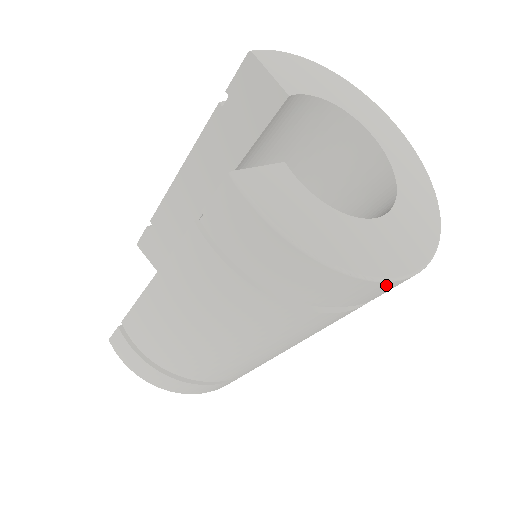
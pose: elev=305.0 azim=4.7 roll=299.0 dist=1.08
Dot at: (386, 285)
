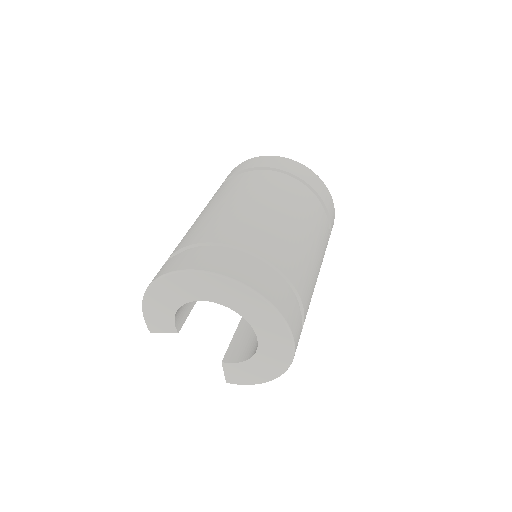
Dot at: occluded
